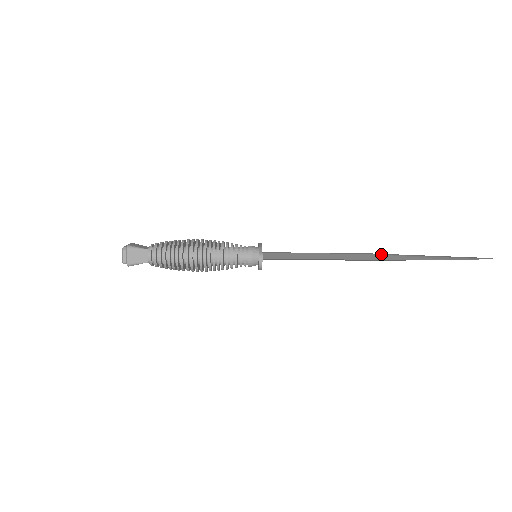
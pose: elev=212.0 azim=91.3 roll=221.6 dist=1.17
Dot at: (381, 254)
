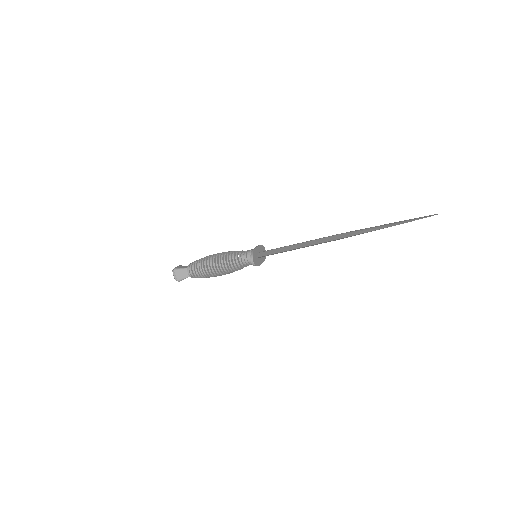
Dot at: (344, 233)
